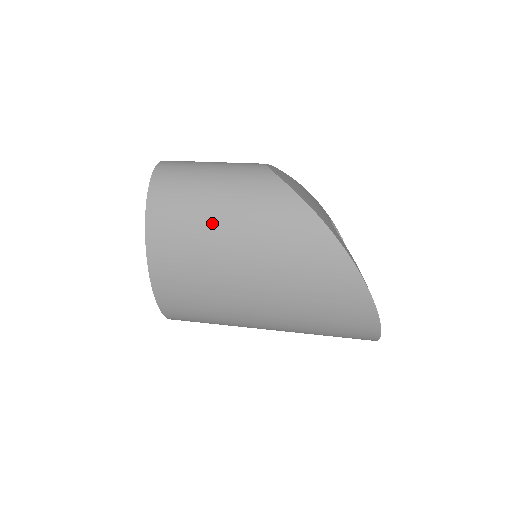
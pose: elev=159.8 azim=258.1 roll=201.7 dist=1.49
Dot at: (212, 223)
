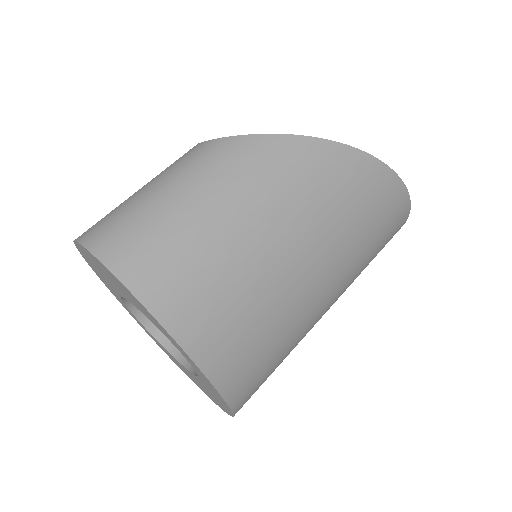
Dot at: (230, 239)
